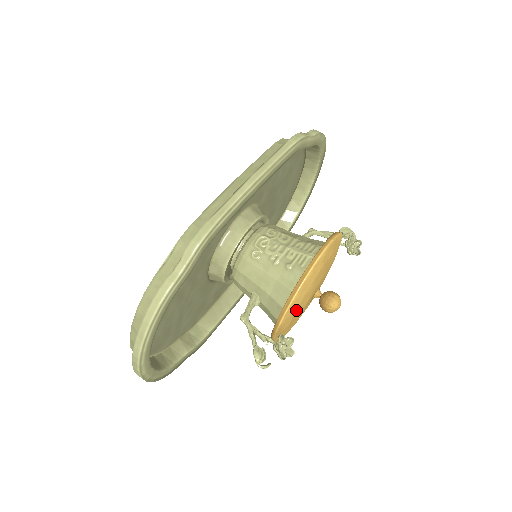
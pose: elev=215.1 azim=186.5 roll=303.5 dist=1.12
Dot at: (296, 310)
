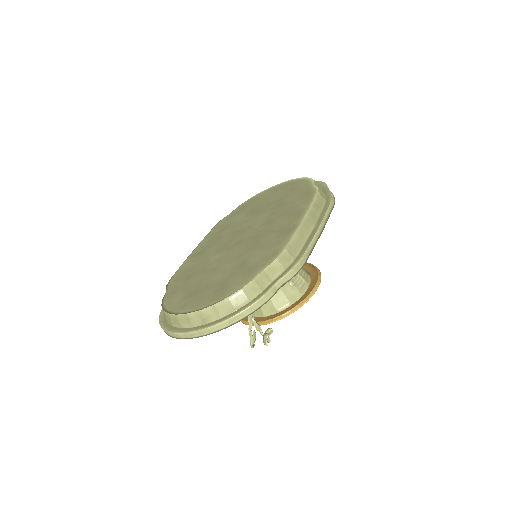
Dot at: (282, 313)
